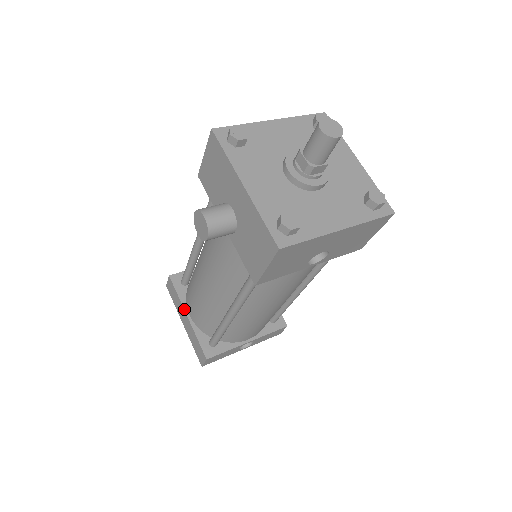
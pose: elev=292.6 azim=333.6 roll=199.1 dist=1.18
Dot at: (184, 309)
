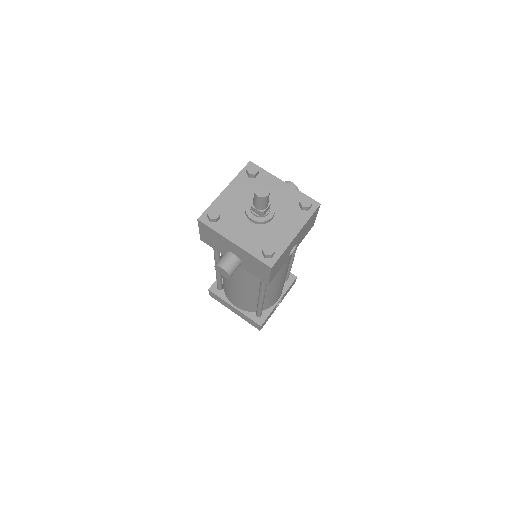
Dot at: (230, 305)
